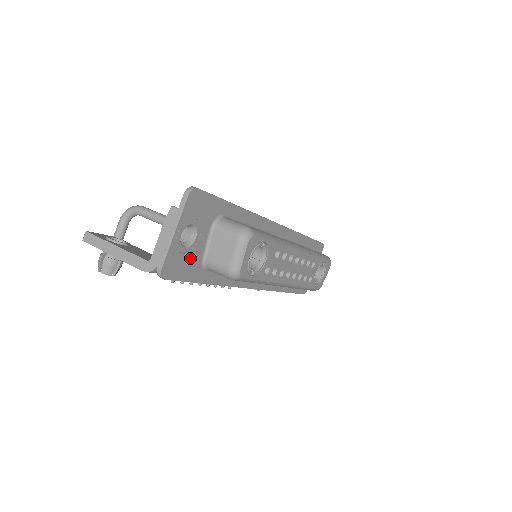
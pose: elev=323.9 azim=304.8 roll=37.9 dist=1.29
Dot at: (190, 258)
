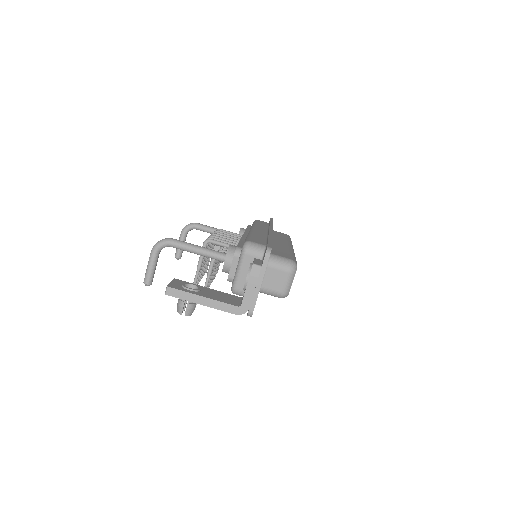
Dot at: occluded
